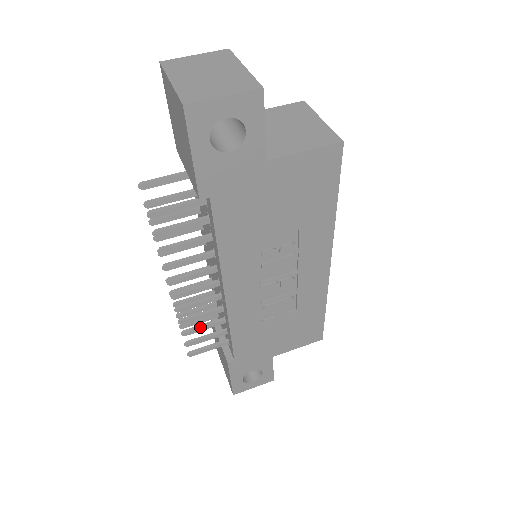
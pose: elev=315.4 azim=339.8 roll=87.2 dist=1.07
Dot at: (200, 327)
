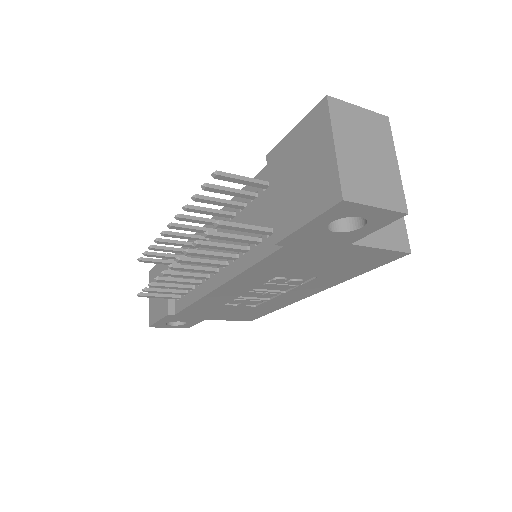
Dot at: (169, 286)
